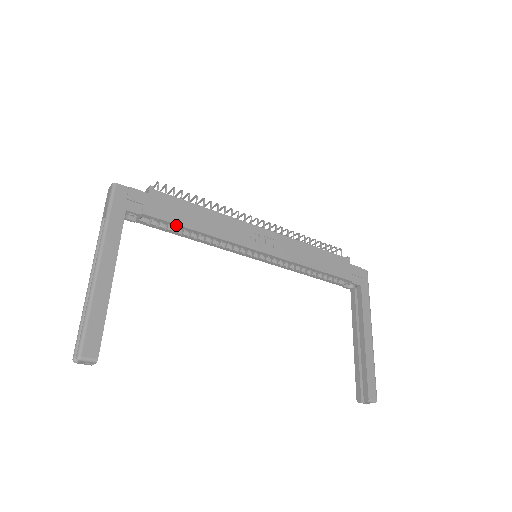
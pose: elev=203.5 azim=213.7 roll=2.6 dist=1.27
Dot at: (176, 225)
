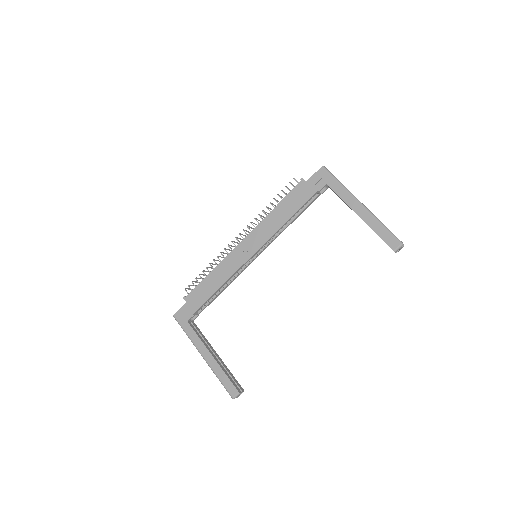
Dot at: (208, 299)
